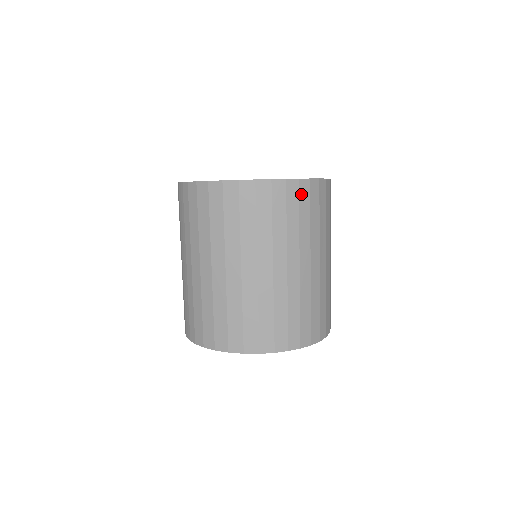
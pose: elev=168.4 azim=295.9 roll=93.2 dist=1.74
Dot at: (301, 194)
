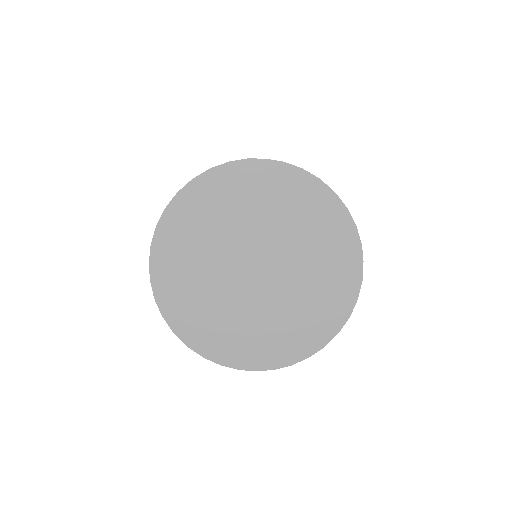
Dot at: occluded
